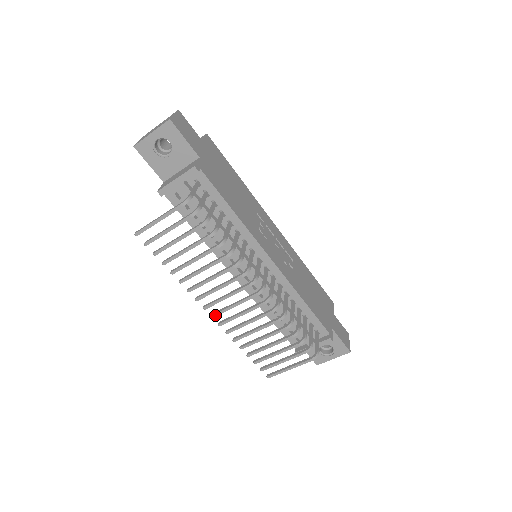
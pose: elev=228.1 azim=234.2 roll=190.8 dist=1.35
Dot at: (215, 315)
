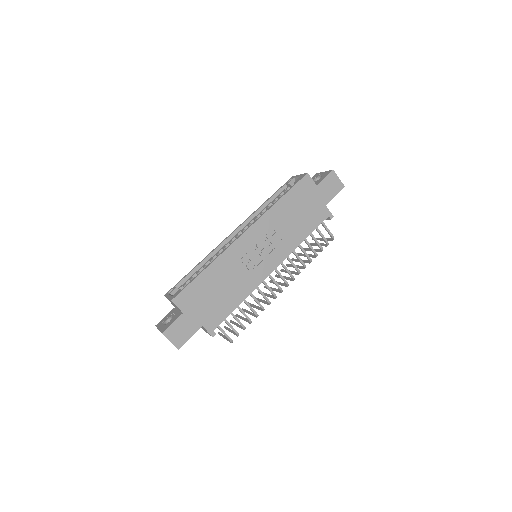
Dot at: (272, 282)
